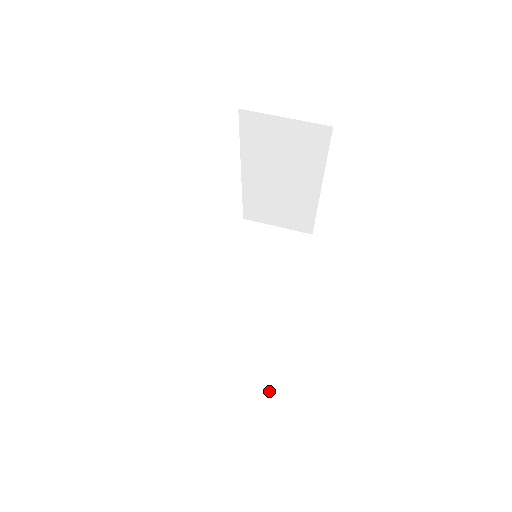
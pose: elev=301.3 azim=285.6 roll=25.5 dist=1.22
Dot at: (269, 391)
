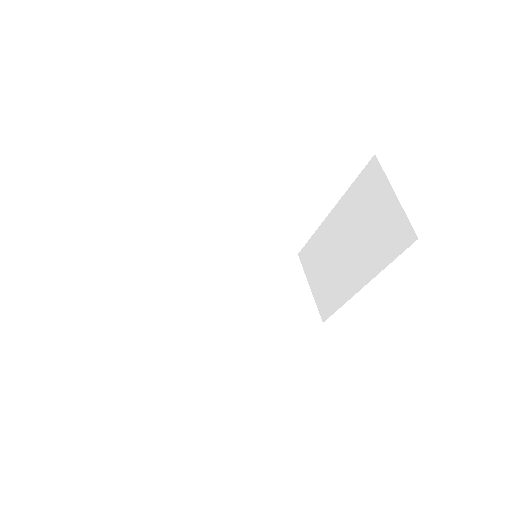
Dot at: (138, 344)
